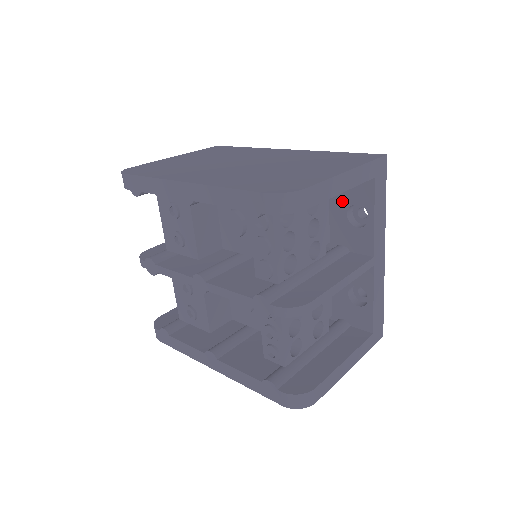
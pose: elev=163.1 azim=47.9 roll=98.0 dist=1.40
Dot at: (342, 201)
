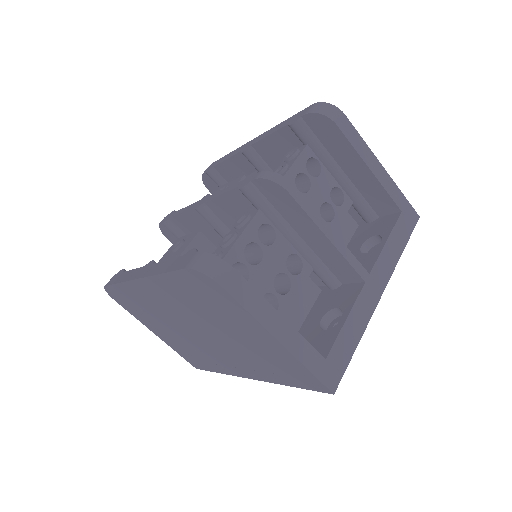
Dot at: (362, 237)
